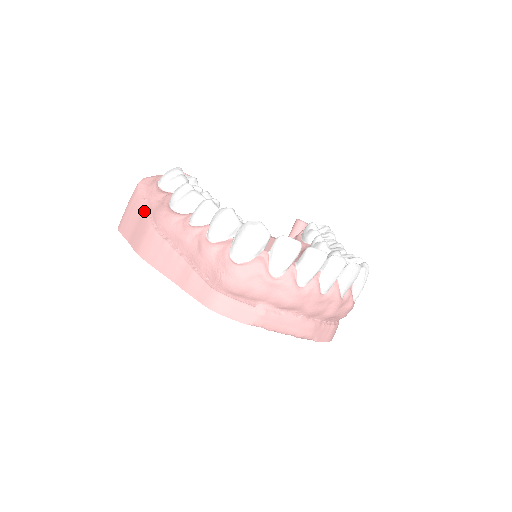
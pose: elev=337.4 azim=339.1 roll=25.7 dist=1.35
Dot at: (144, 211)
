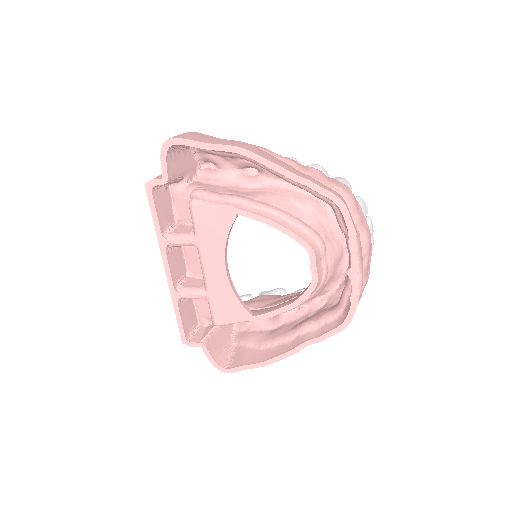
Dot at: (223, 139)
